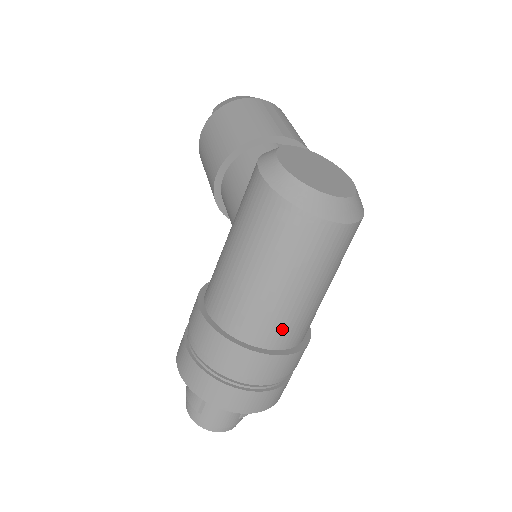
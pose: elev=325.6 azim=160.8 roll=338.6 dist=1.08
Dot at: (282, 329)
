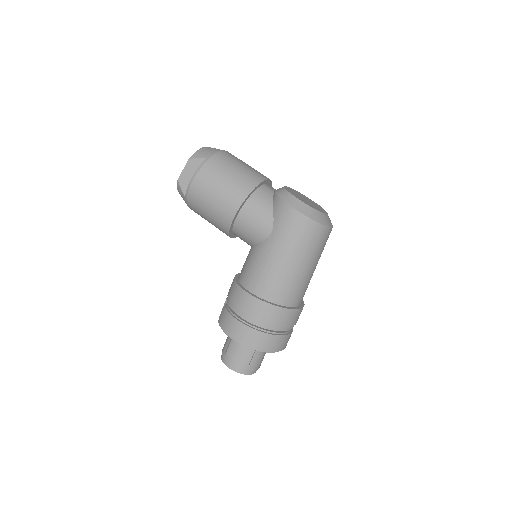
Dot at: occluded
